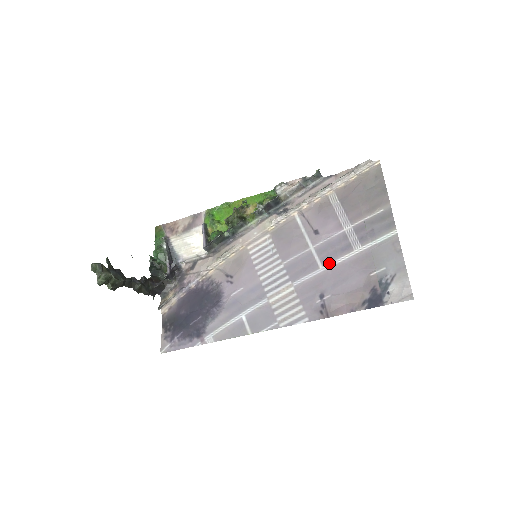
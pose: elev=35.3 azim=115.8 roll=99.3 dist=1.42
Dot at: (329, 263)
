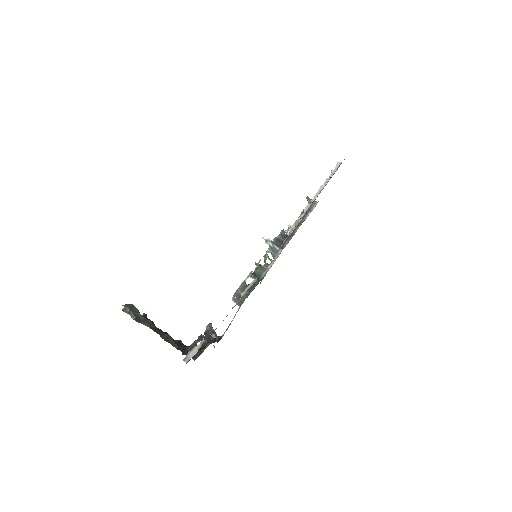
Dot at: occluded
